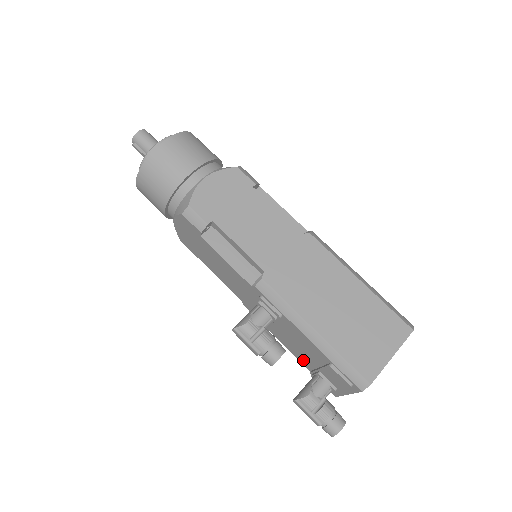
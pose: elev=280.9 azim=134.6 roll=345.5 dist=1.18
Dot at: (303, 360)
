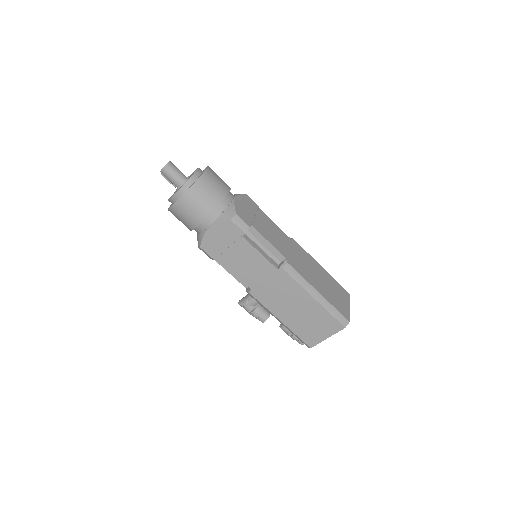
Dot at: occluded
